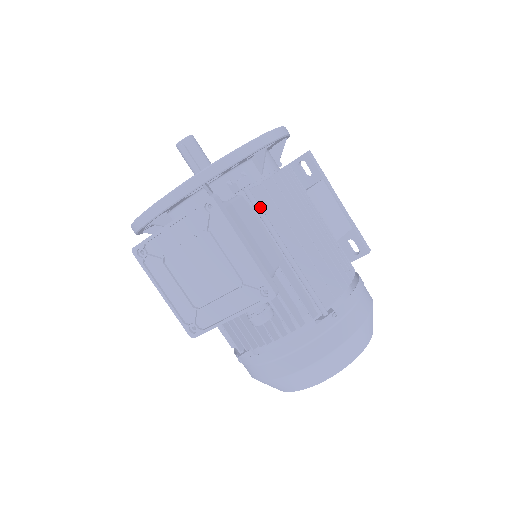
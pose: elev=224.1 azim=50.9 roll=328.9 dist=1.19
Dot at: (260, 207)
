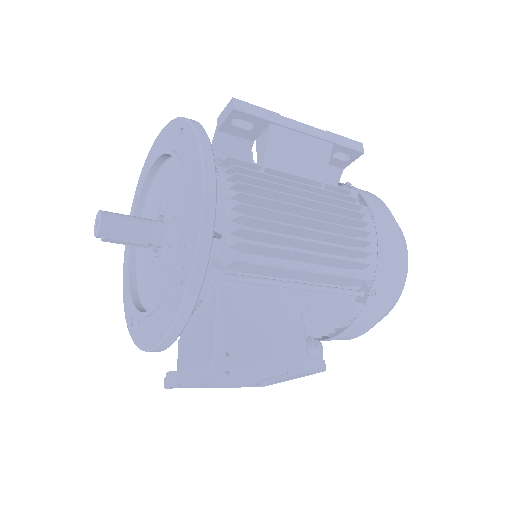
Dot at: (248, 279)
